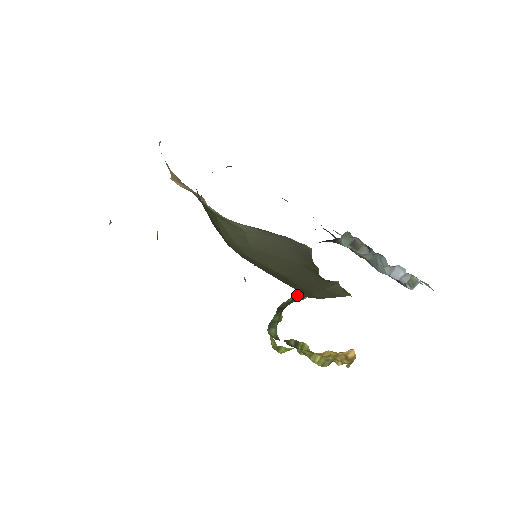
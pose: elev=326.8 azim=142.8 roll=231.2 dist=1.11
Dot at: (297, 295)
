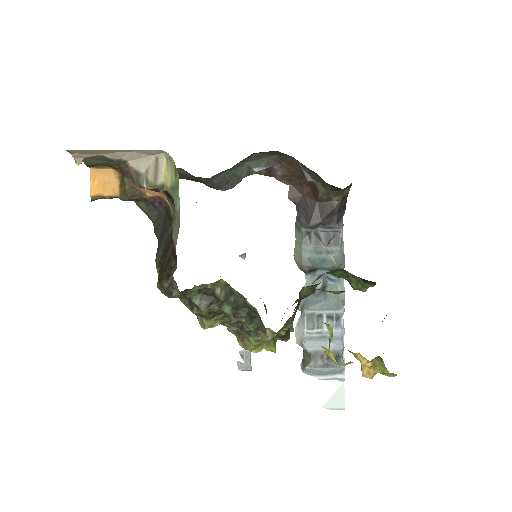
Dot at: (293, 312)
